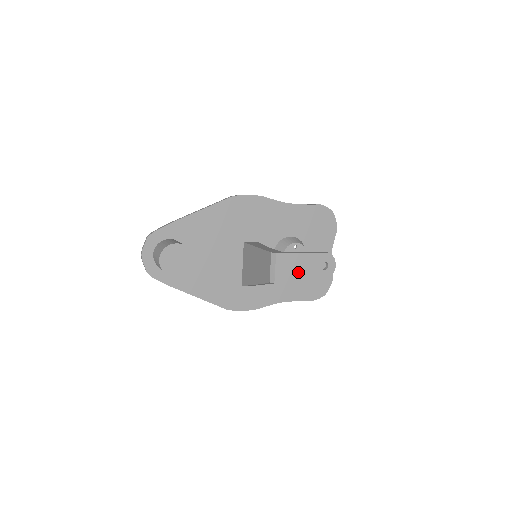
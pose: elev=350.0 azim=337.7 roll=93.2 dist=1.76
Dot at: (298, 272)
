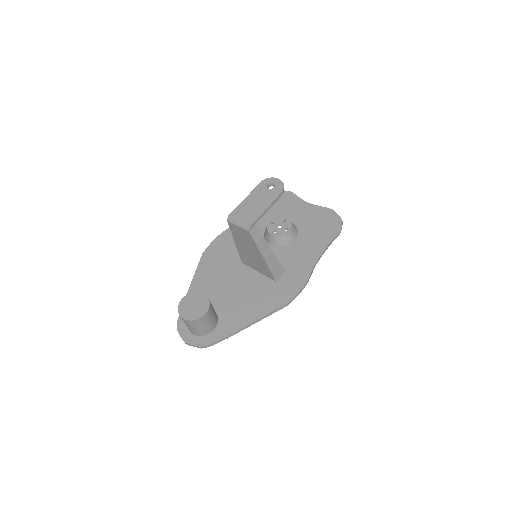
Dot at: (257, 207)
